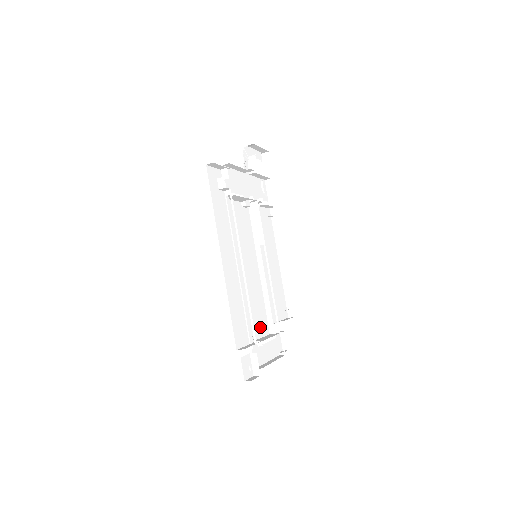
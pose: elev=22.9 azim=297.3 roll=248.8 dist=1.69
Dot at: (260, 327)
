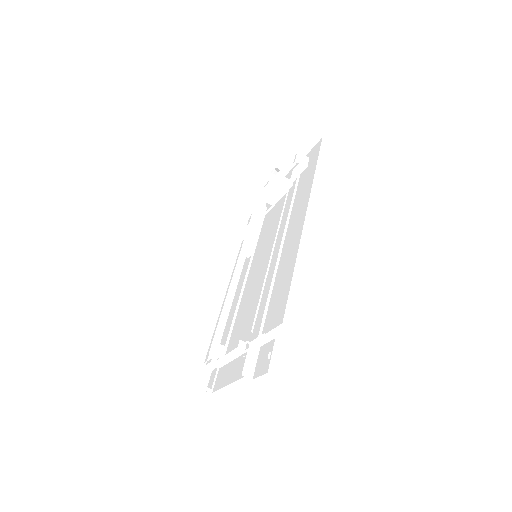
Dot at: occluded
